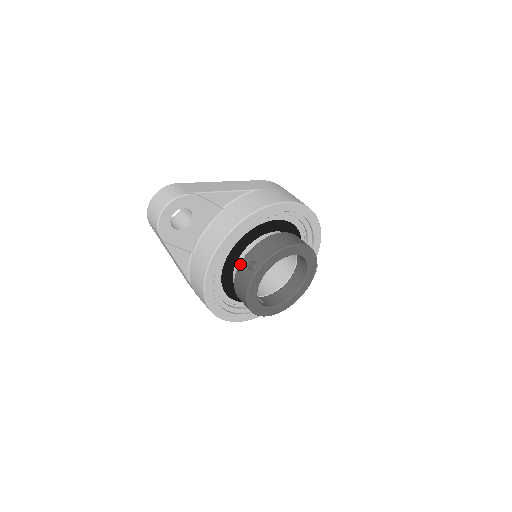
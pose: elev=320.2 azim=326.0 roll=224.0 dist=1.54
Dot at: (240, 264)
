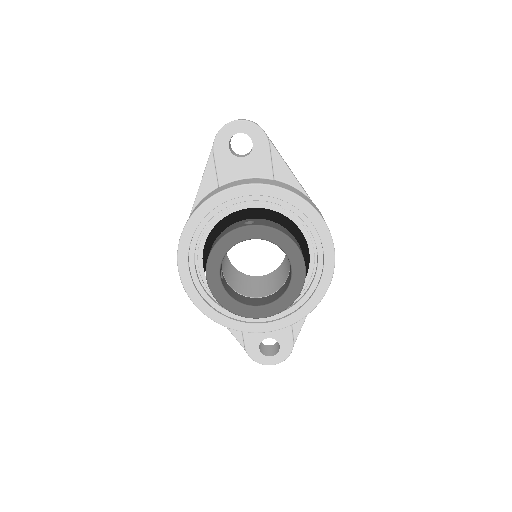
Dot at: occluded
